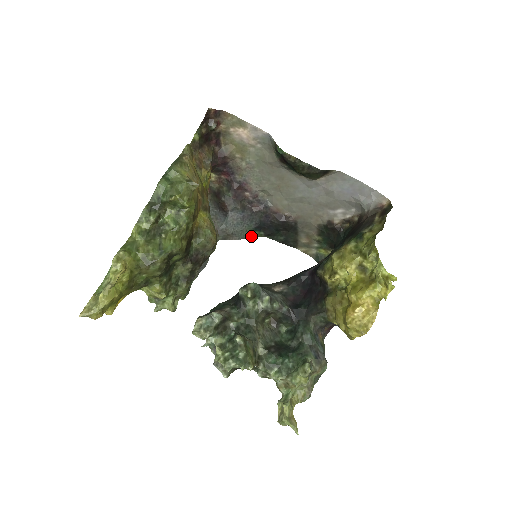
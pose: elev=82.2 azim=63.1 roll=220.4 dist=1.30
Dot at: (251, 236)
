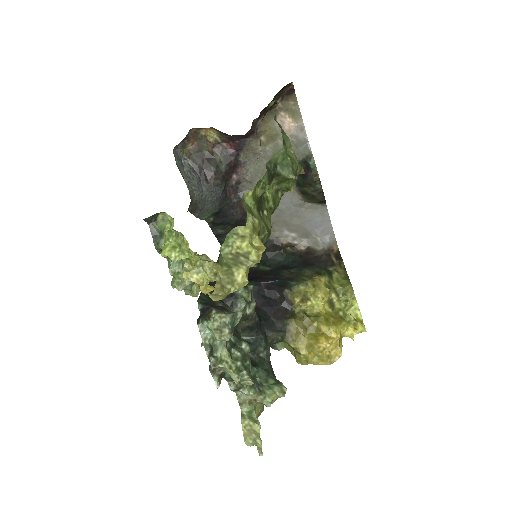
Dot at: (205, 218)
